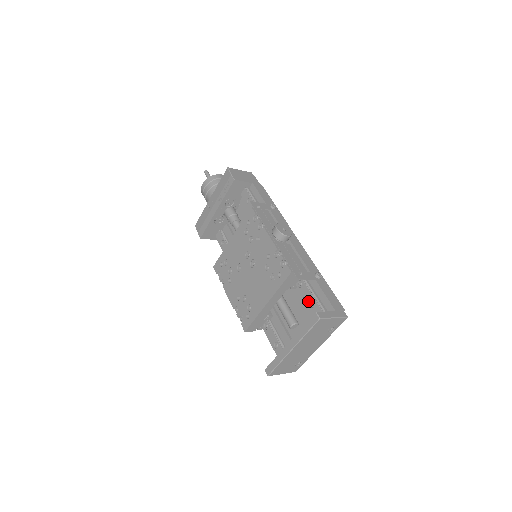
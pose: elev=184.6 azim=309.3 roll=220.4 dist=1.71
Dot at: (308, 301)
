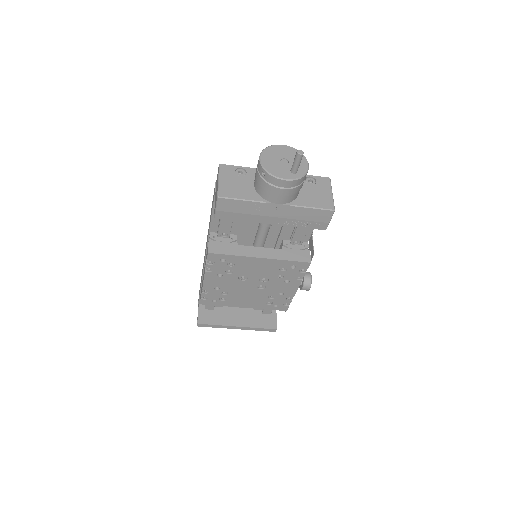
Dot at: occluded
